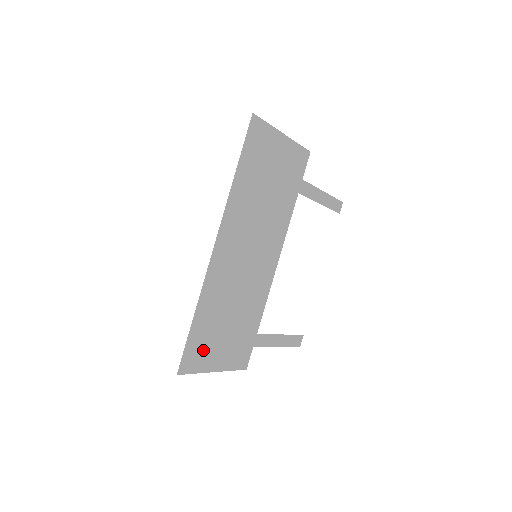
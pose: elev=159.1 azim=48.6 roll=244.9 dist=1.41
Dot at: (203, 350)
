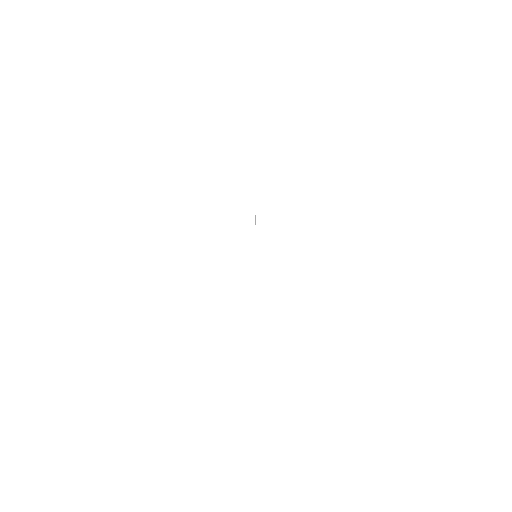
Dot at: occluded
